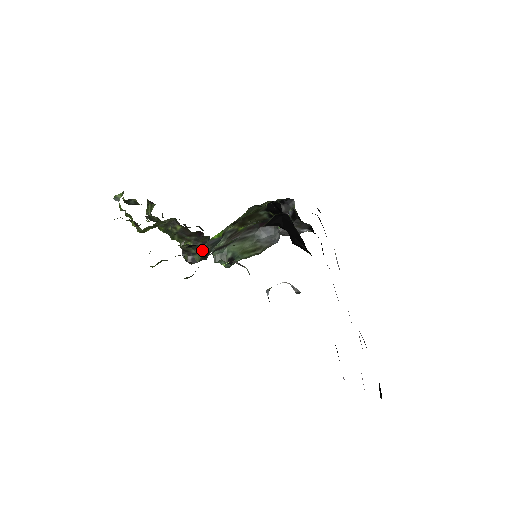
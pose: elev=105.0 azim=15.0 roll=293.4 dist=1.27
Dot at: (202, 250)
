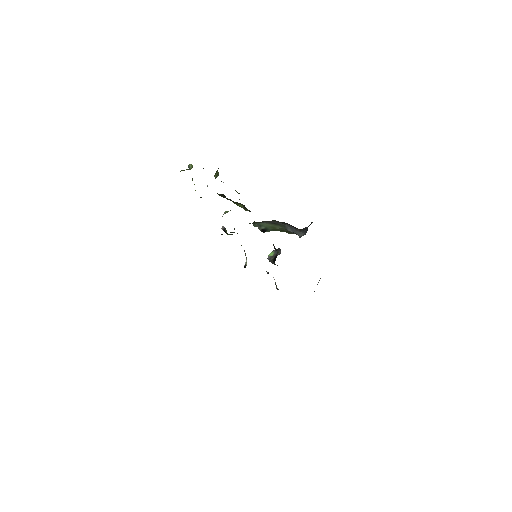
Dot at: occluded
